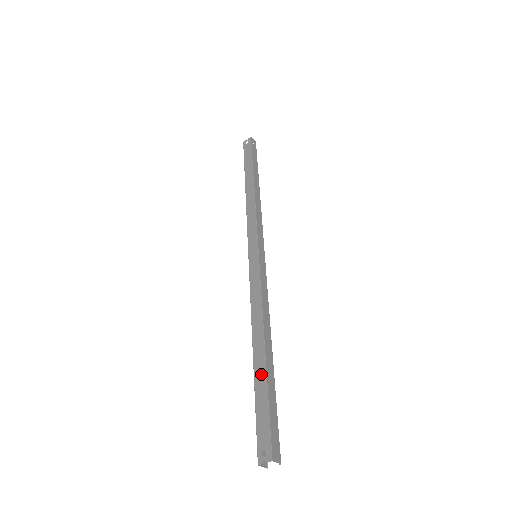
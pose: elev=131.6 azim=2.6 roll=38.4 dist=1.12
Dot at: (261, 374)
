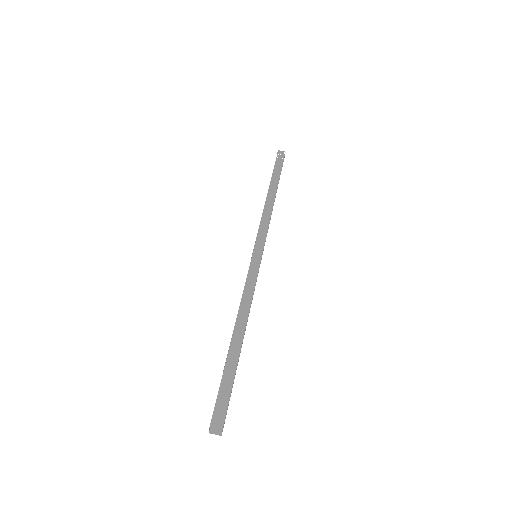
Dot at: (227, 357)
